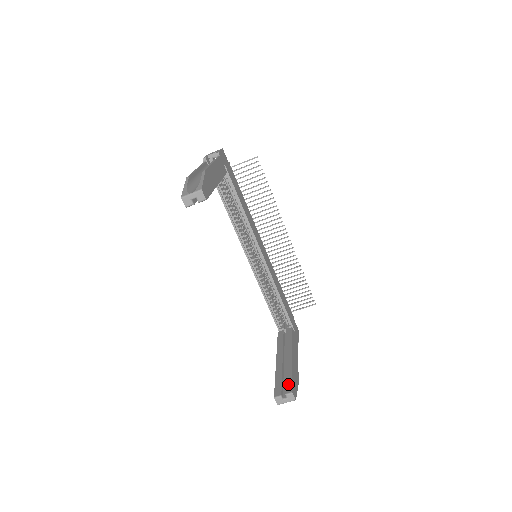
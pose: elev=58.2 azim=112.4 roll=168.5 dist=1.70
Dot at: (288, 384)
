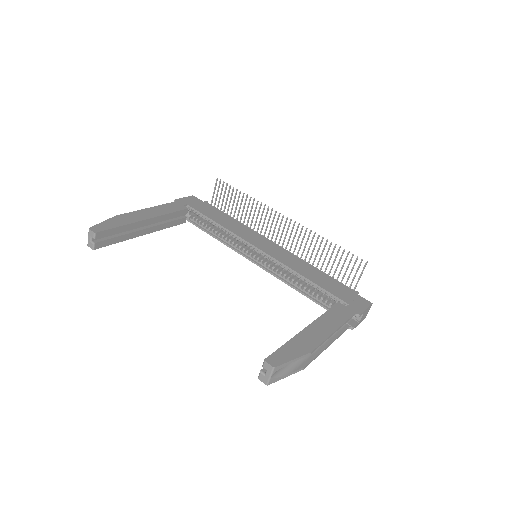
Dot at: occluded
